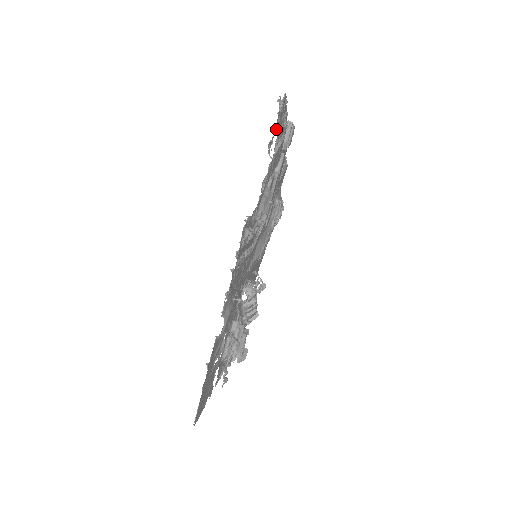
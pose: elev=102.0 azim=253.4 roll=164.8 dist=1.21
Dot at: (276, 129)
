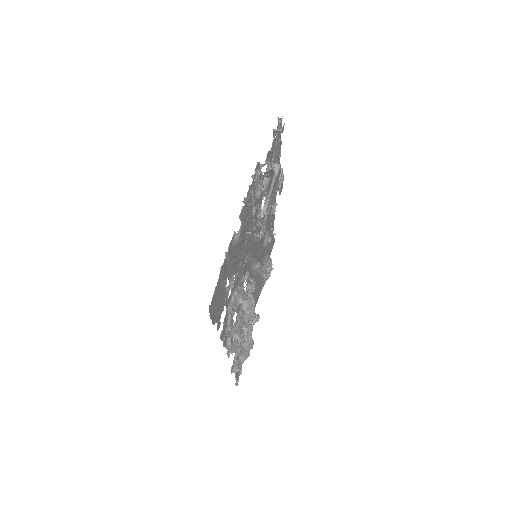
Dot at: occluded
